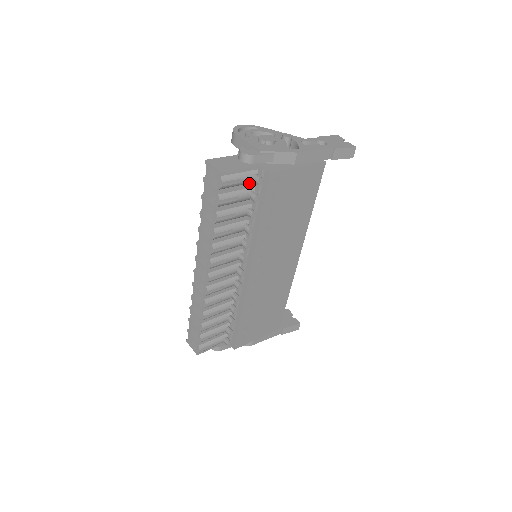
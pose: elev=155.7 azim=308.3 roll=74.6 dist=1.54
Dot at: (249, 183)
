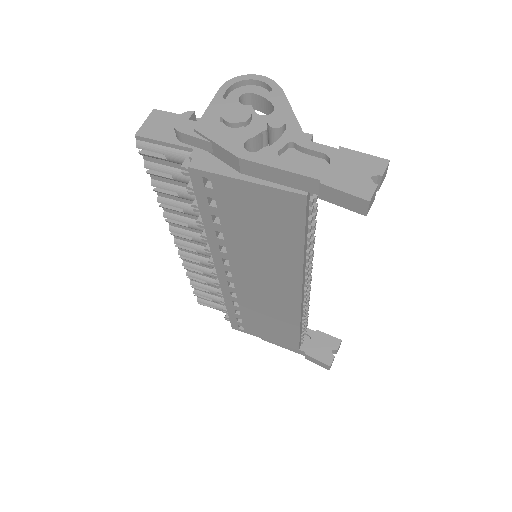
Dot at: occluded
